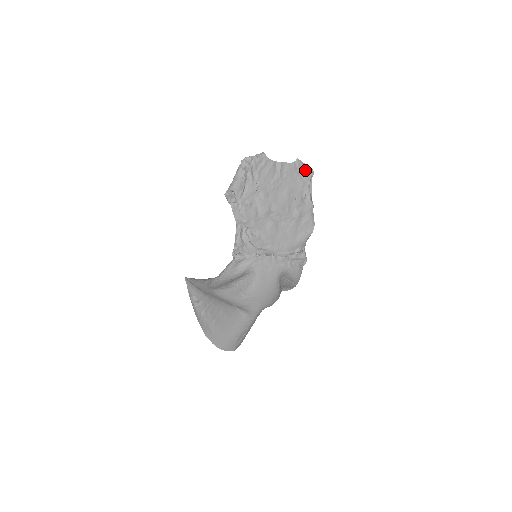
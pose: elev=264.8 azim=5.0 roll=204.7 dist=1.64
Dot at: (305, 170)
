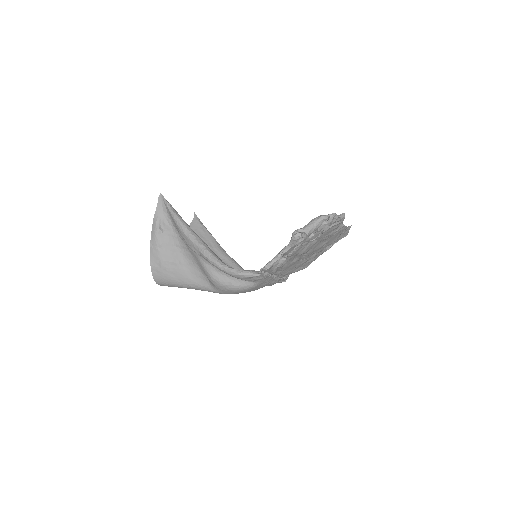
Dot at: (346, 233)
